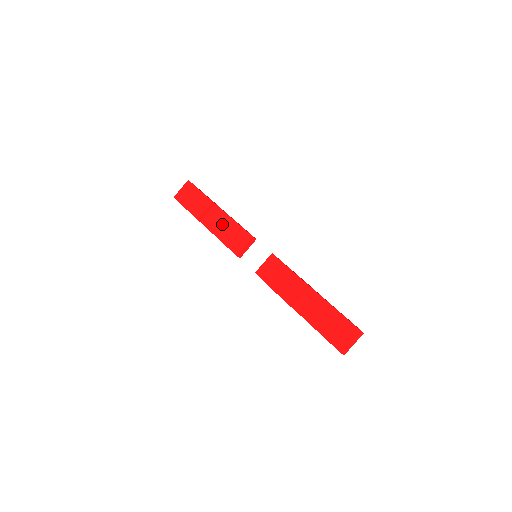
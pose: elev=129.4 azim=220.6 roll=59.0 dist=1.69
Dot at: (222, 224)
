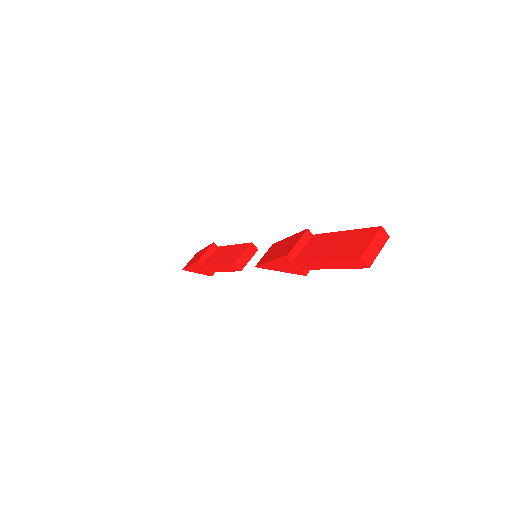
Dot at: (222, 254)
